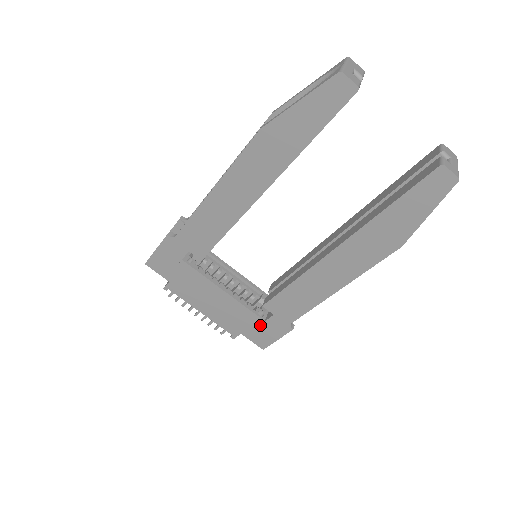
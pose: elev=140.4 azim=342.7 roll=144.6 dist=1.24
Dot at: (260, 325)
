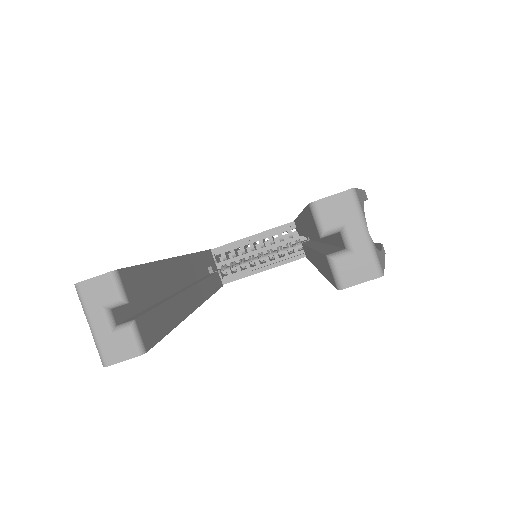
Dot at: occluded
